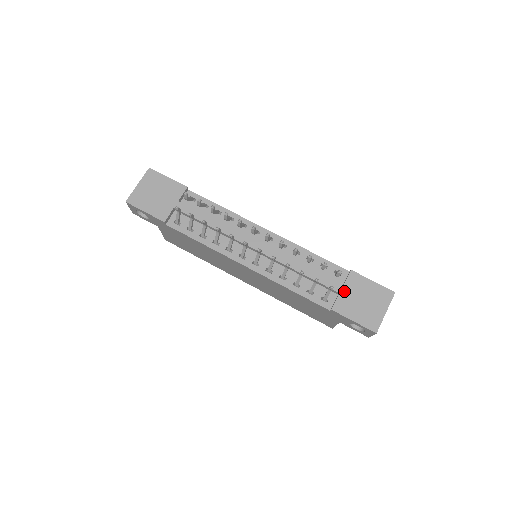
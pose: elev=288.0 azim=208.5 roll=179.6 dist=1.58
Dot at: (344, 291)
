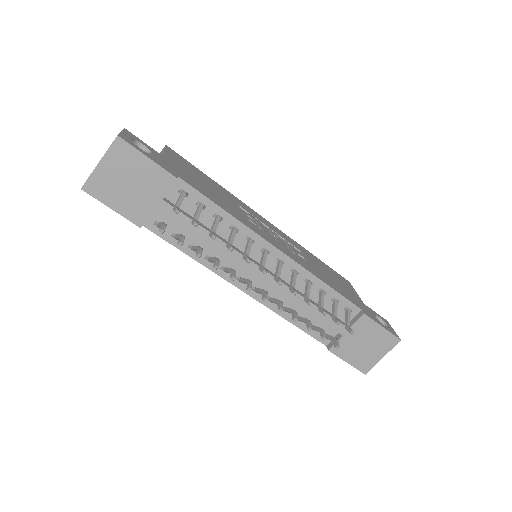
Dot at: (348, 334)
